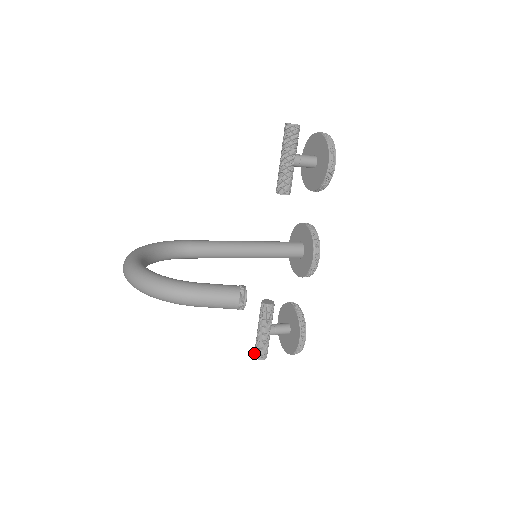
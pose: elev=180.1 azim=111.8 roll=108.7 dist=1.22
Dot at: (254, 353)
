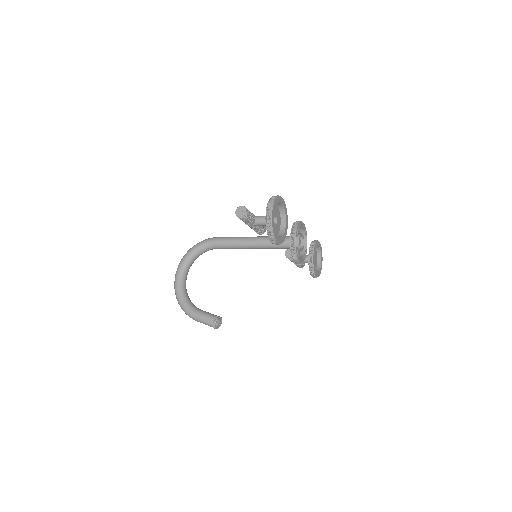
Dot at: occluded
